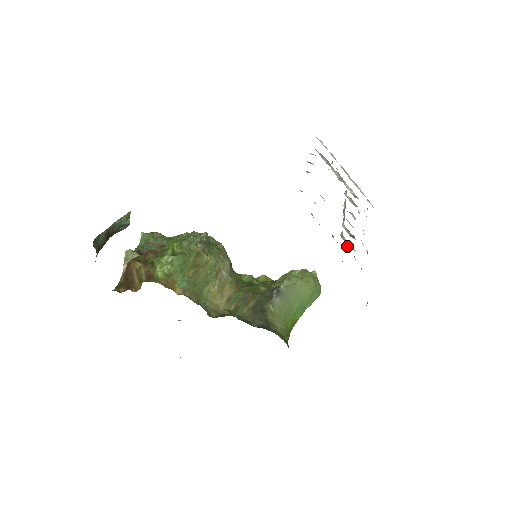
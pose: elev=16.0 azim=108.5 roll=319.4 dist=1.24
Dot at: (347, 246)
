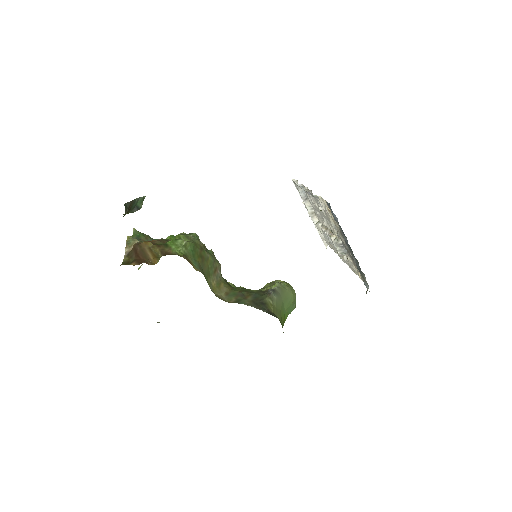
Dot at: occluded
